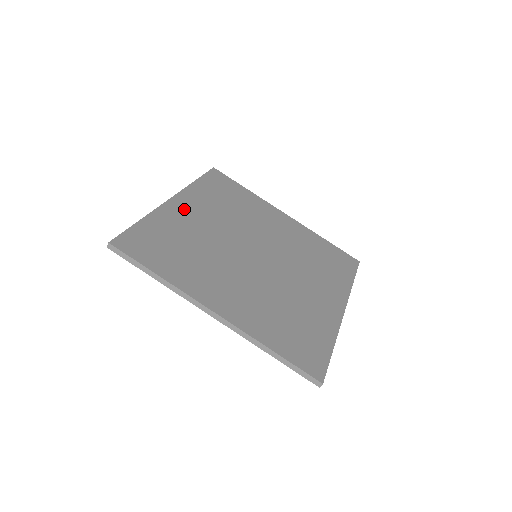
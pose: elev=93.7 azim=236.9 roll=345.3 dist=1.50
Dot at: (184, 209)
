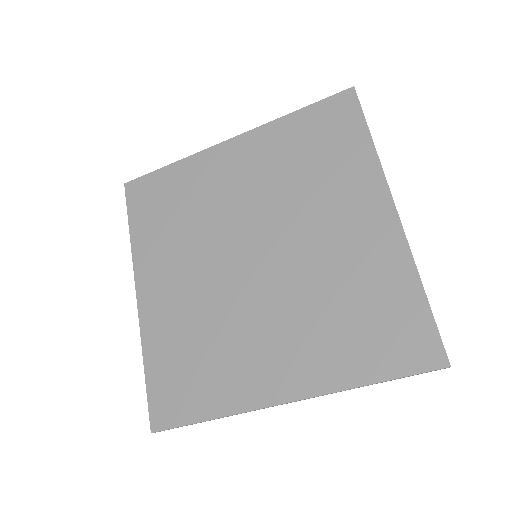
Dot at: (156, 295)
